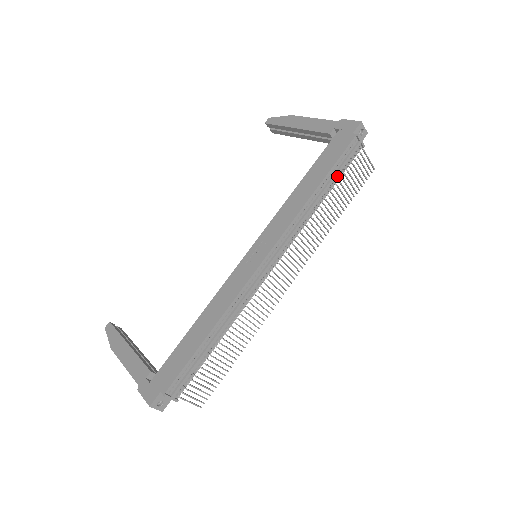
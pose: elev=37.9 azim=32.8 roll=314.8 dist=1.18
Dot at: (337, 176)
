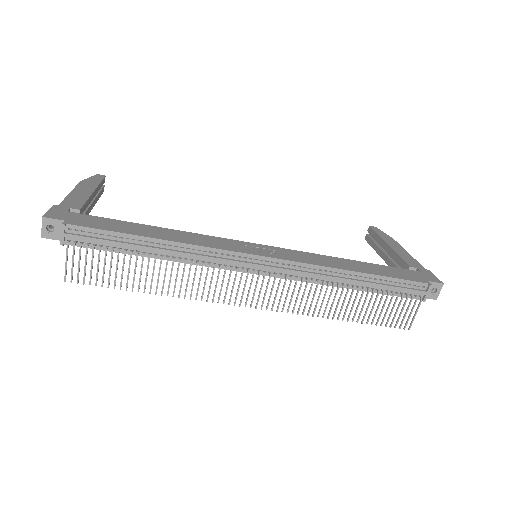
Dot at: (381, 289)
